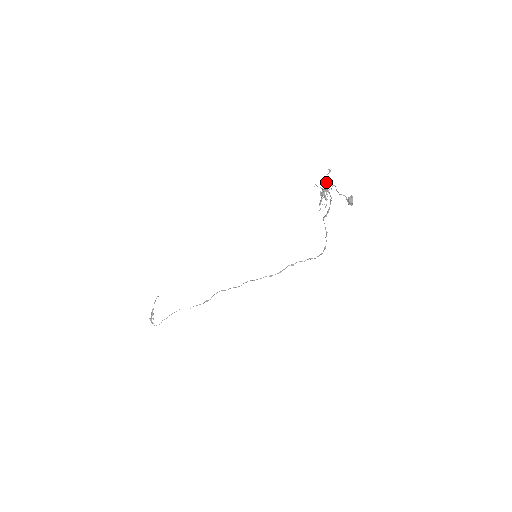
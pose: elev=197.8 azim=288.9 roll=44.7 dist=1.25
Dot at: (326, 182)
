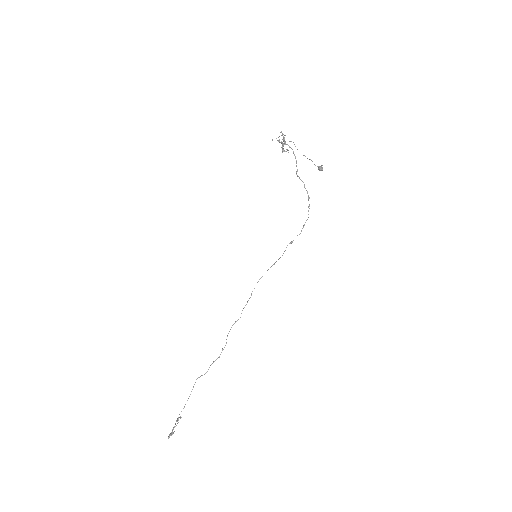
Dot at: occluded
